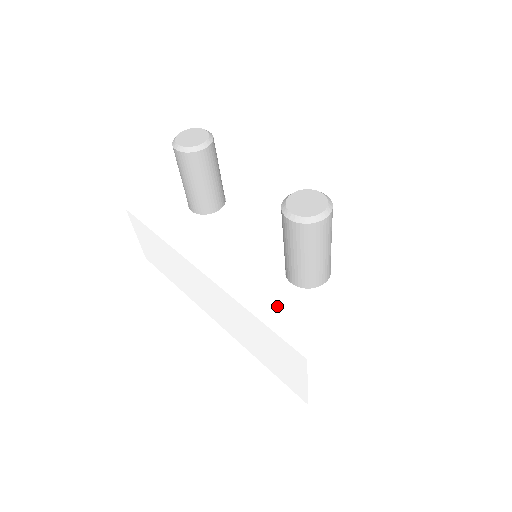
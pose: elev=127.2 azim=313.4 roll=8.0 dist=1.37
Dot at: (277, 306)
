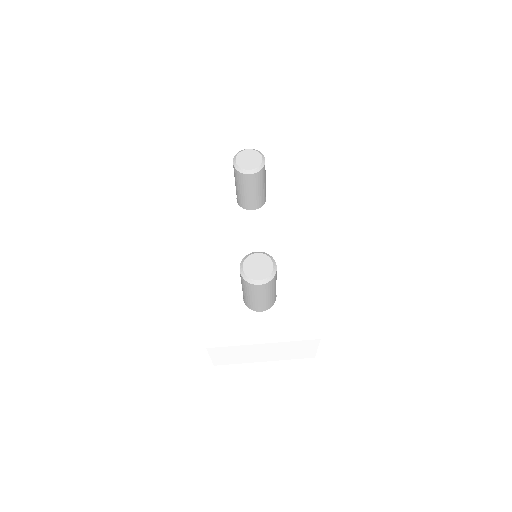
Dot at: (222, 305)
